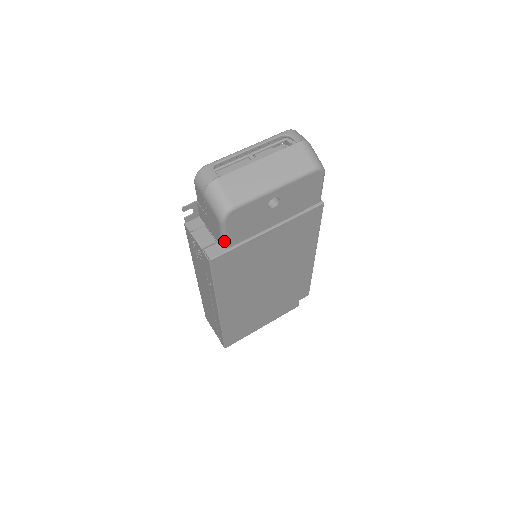
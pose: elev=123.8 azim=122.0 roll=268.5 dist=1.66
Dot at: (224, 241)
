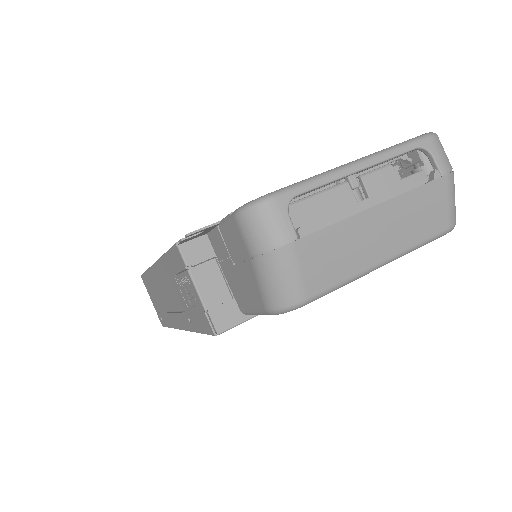
Dot at: (252, 314)
